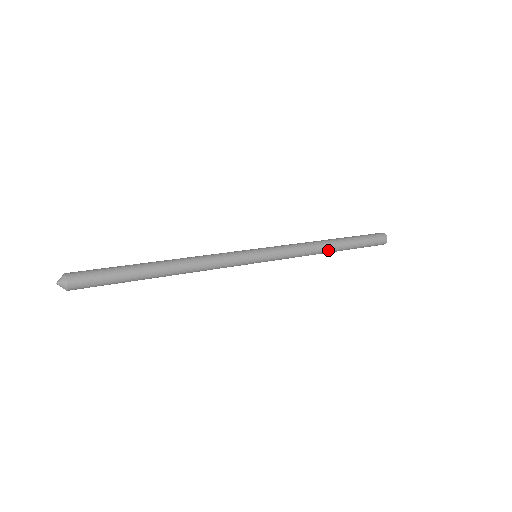
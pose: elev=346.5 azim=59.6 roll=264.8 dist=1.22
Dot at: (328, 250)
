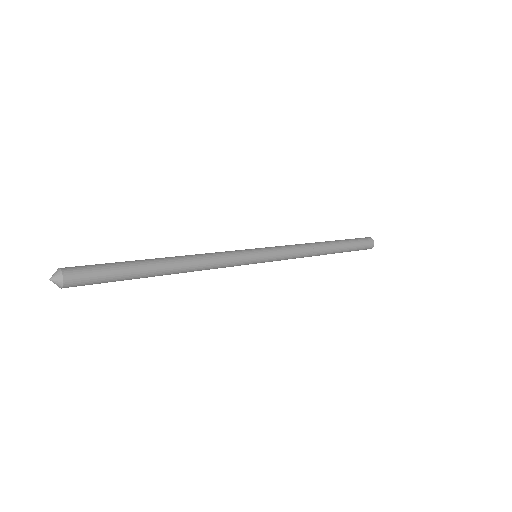
Dot at: (322, 254)
